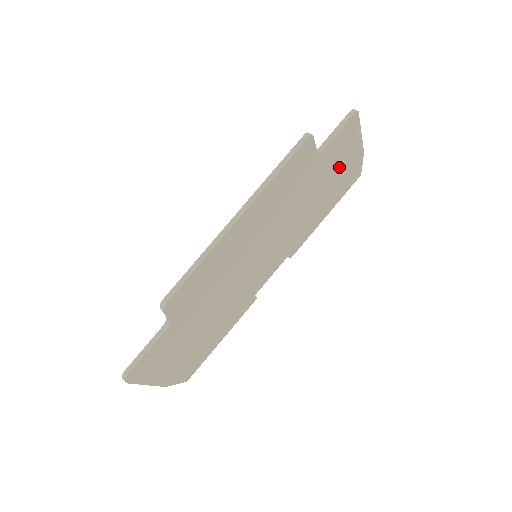
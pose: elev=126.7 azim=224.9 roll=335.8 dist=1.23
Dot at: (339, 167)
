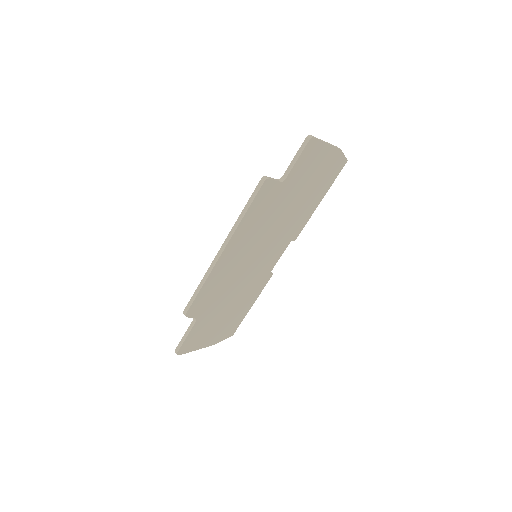
Dot at: (314, 173)
